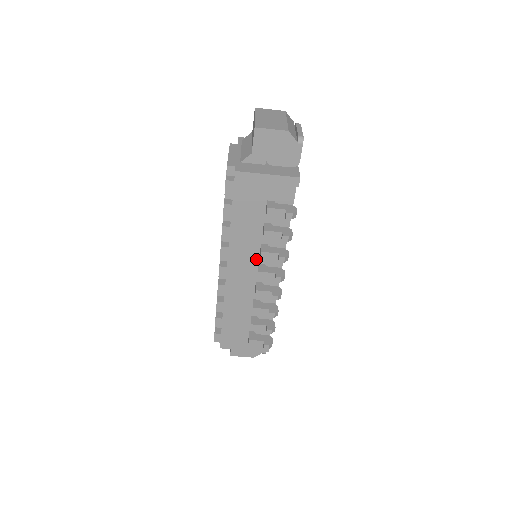
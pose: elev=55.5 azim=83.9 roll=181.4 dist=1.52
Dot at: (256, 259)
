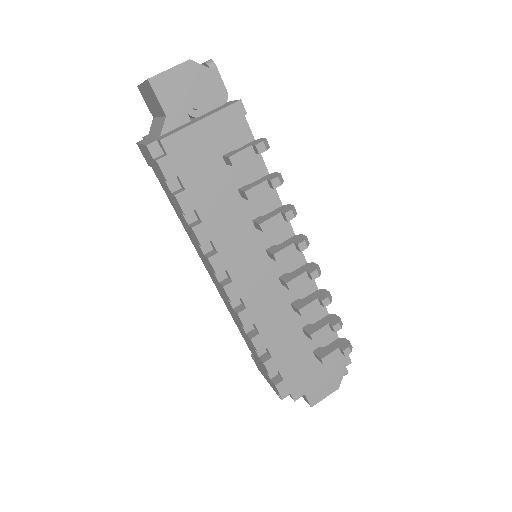
Dot at: (259, 246)
